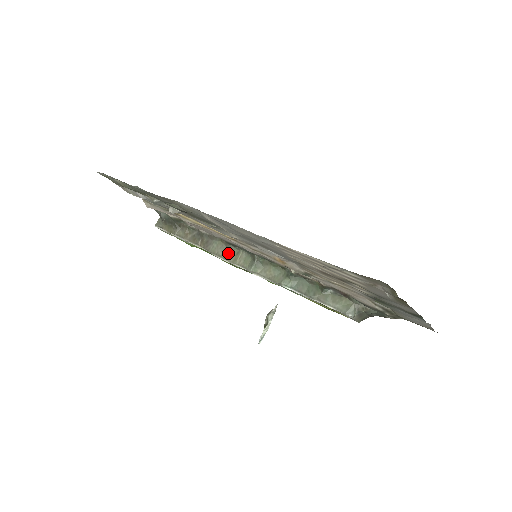
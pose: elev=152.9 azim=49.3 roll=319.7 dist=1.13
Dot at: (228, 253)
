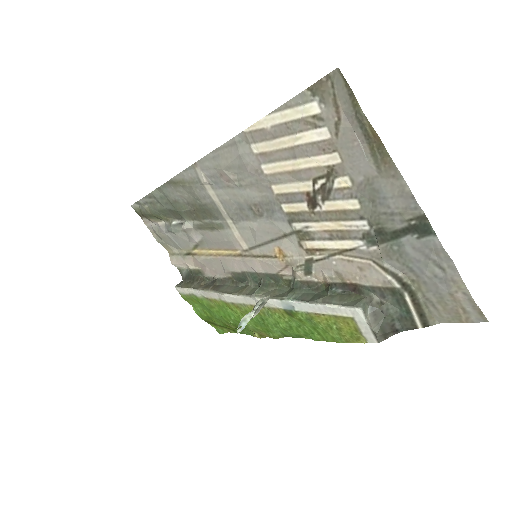
Dot at: (236, 289)
